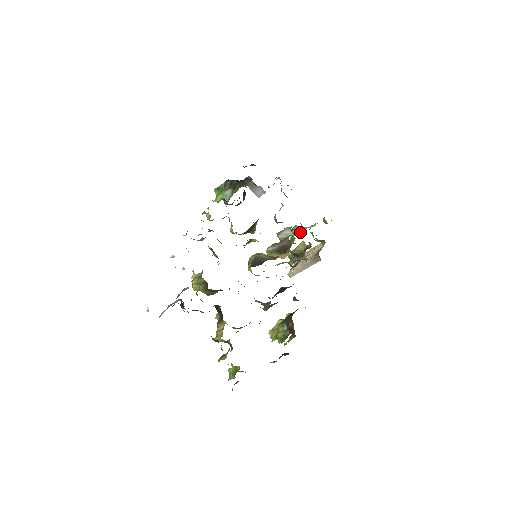
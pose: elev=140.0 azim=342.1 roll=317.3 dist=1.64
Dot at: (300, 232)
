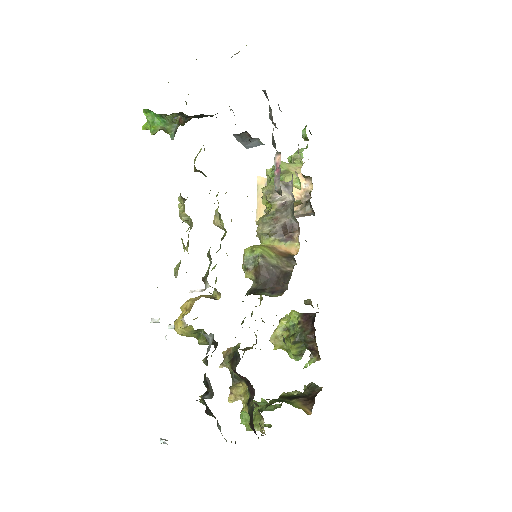
Dot at: occluded
